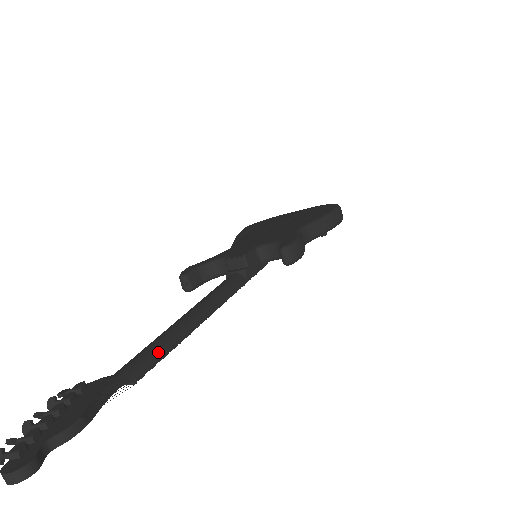
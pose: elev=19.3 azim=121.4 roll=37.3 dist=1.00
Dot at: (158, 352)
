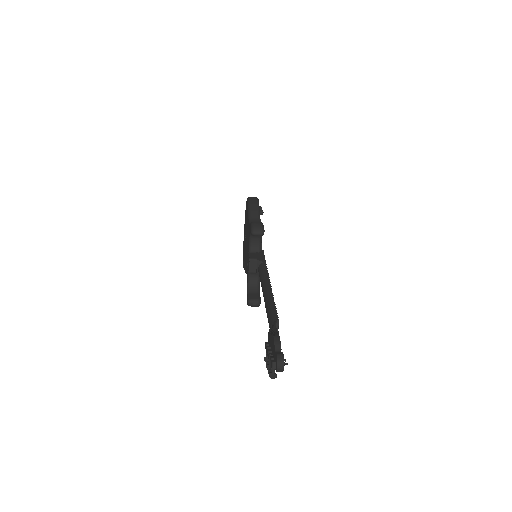
Dot at: (271, 308)
